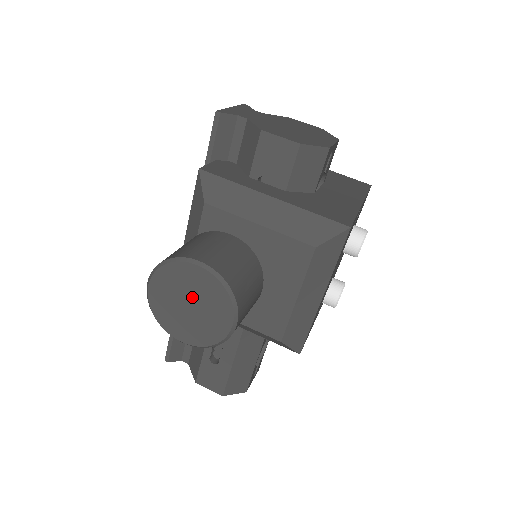
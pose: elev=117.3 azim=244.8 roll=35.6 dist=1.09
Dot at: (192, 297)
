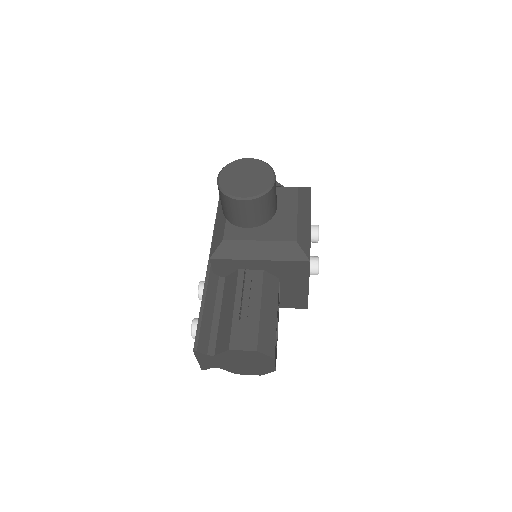
Dot at: (247, 173)
